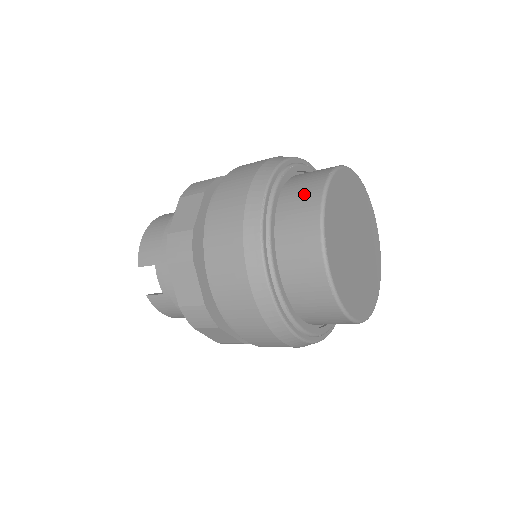
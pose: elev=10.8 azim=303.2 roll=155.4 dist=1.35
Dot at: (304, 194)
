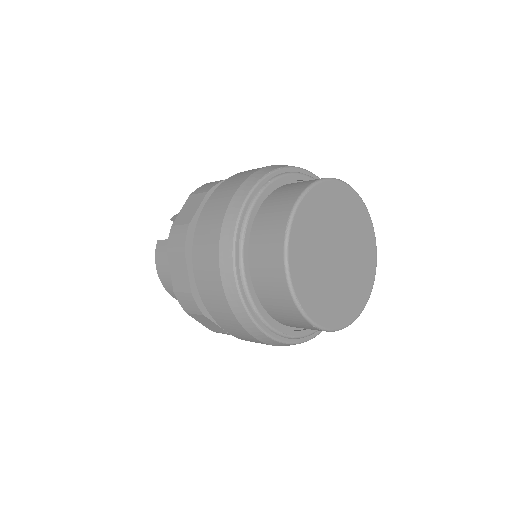
Dot at: occluded
